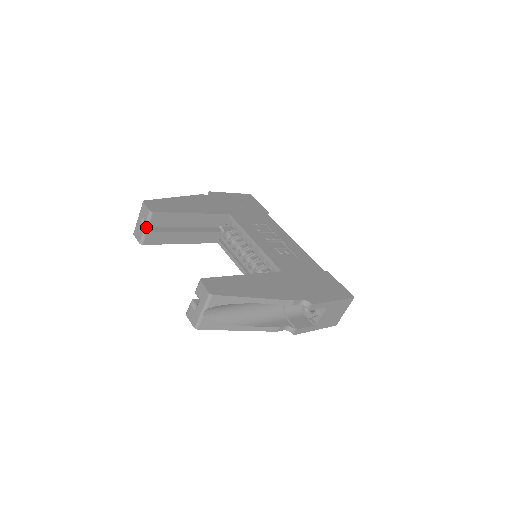
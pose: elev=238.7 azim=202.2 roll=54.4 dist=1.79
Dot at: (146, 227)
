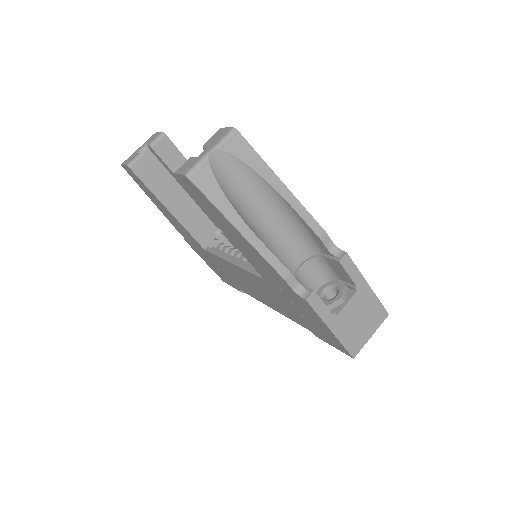
Dot at: occluded
